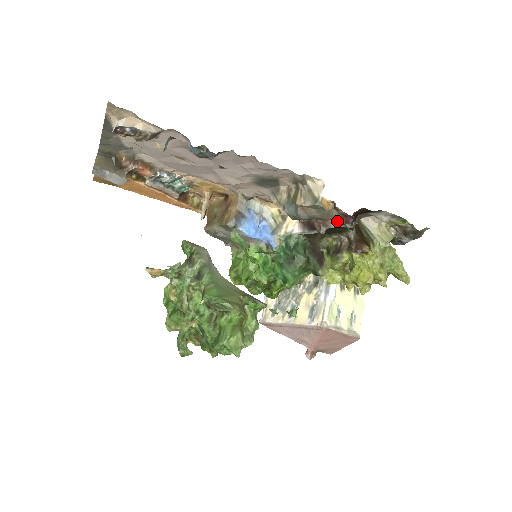
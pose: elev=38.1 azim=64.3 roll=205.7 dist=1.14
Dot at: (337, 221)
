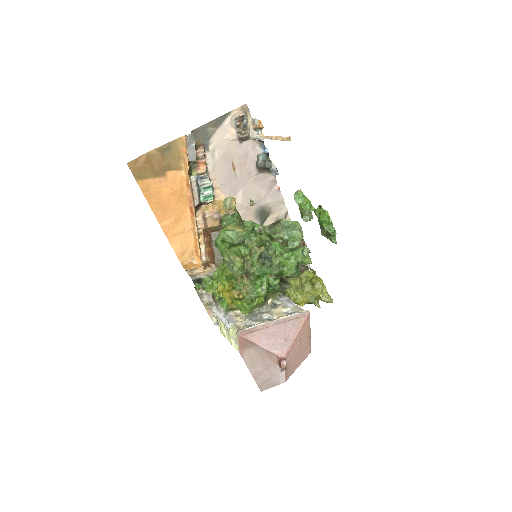
Dot at: occluded
